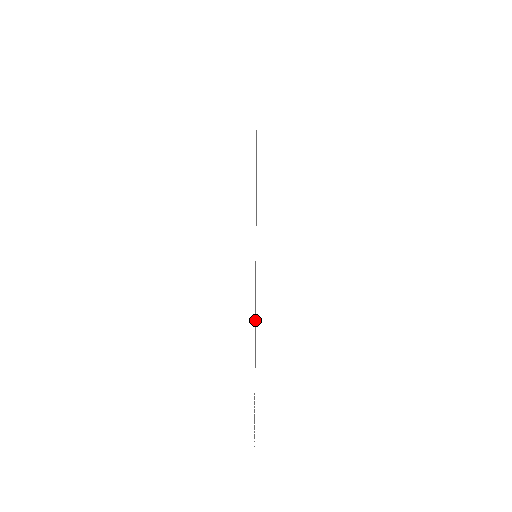
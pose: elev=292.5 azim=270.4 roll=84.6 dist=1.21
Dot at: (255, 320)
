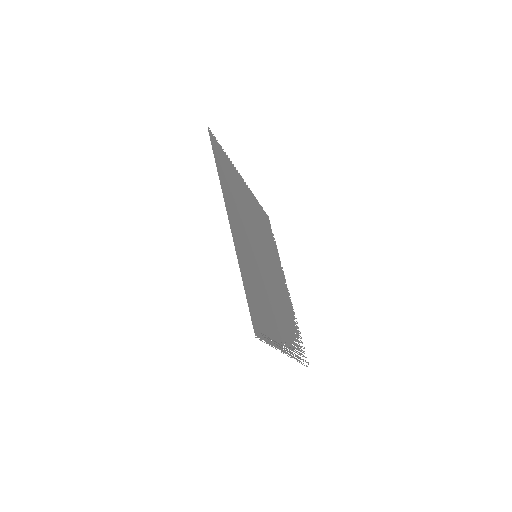
Dot at: (273, 281)
